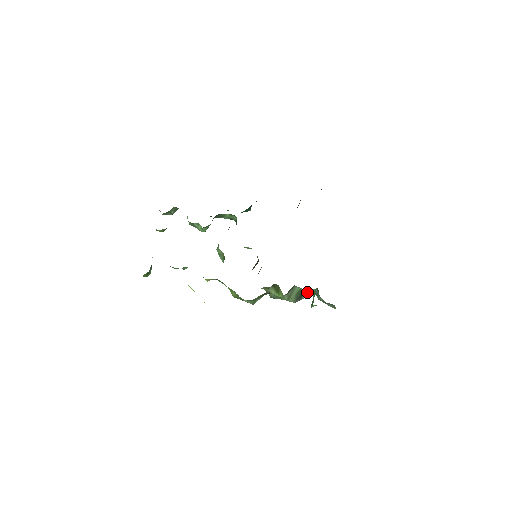
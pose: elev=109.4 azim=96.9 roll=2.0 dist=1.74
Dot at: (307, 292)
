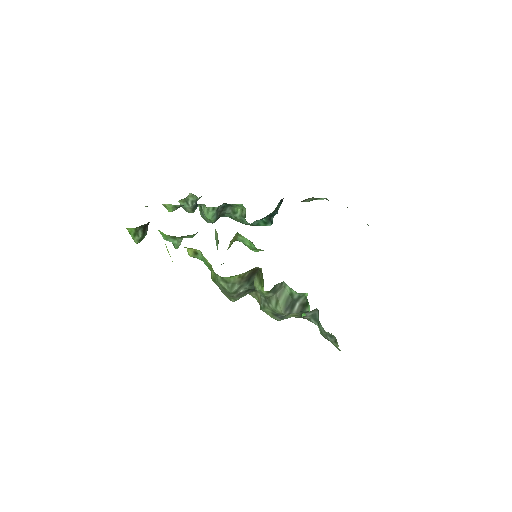
Dot at: (301, 303)
